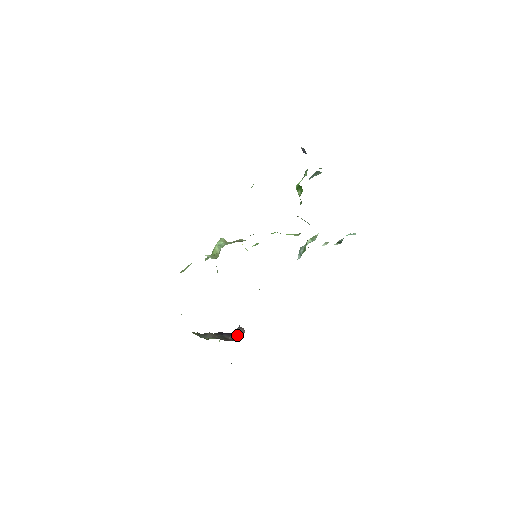
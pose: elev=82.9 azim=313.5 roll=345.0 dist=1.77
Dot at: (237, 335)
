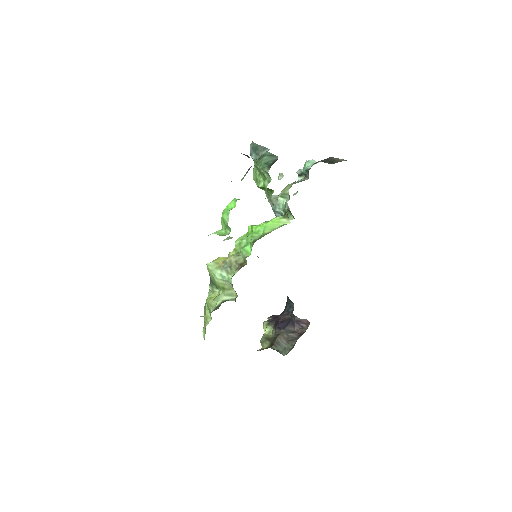
Dot at: (300, 324)
